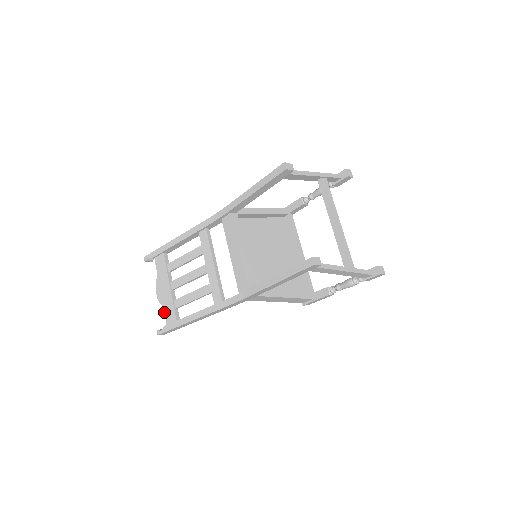
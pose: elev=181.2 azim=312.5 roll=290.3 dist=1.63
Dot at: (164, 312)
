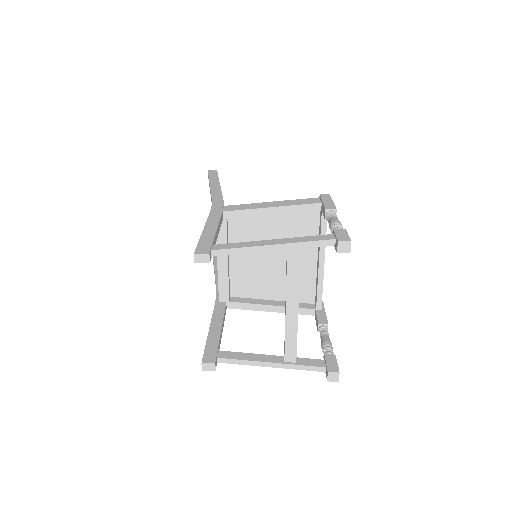
Dot at: occluded
